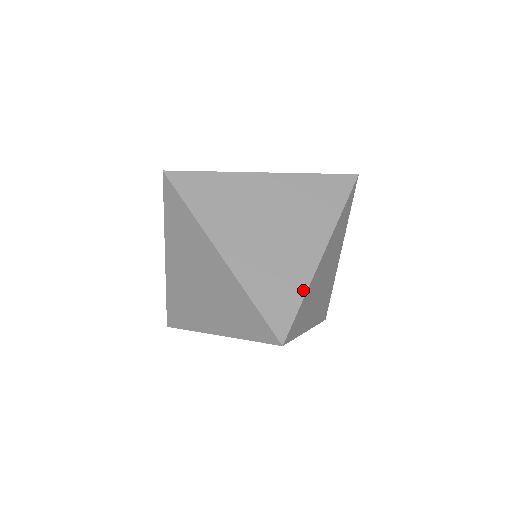
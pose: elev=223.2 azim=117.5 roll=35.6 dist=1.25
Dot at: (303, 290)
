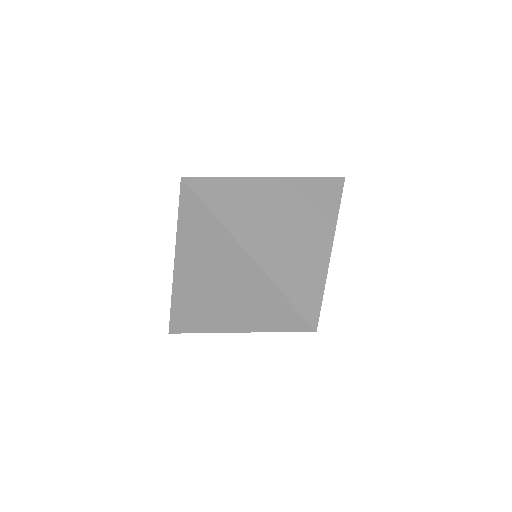
Dot at: (323, 280)
